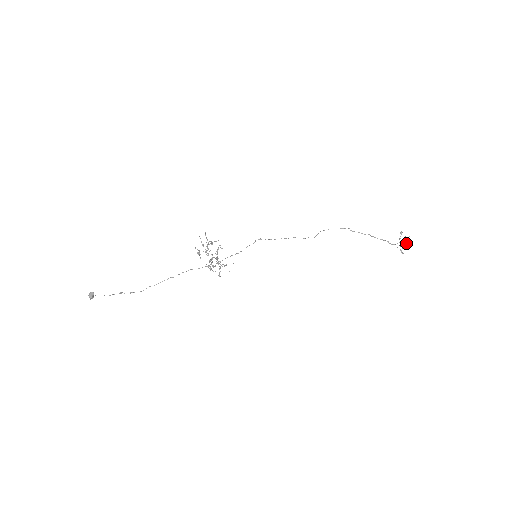
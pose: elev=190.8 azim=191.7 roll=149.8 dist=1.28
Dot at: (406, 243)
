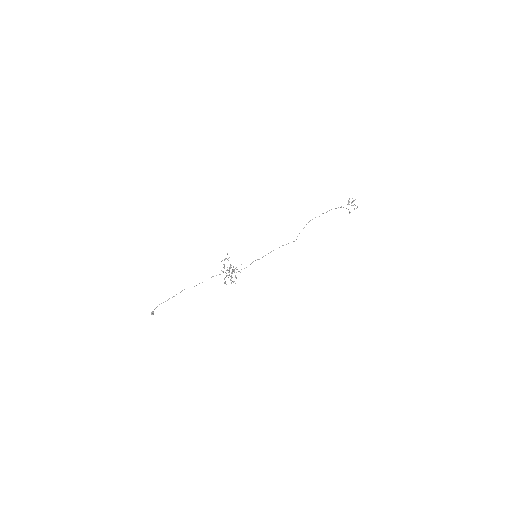
Dot at: (353, 205)
